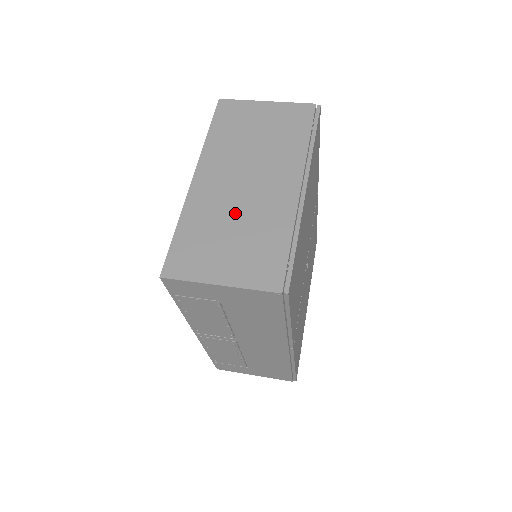
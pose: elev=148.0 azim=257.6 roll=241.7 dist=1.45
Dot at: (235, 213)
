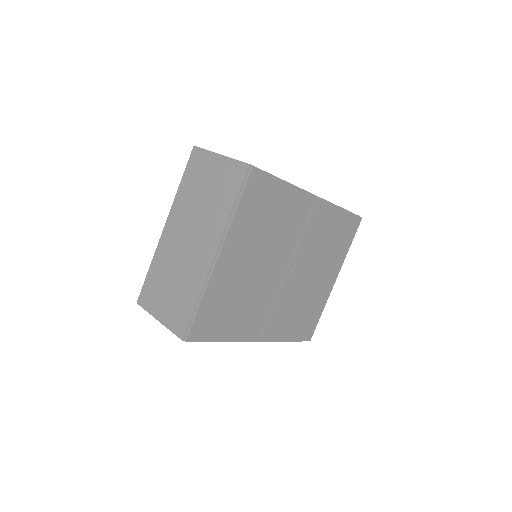
Dot at: (177, 267)
